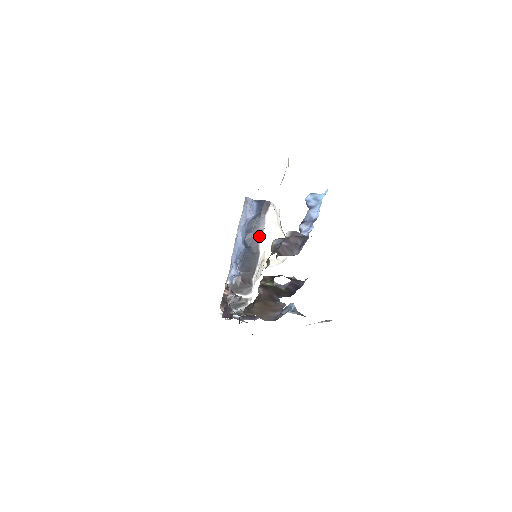
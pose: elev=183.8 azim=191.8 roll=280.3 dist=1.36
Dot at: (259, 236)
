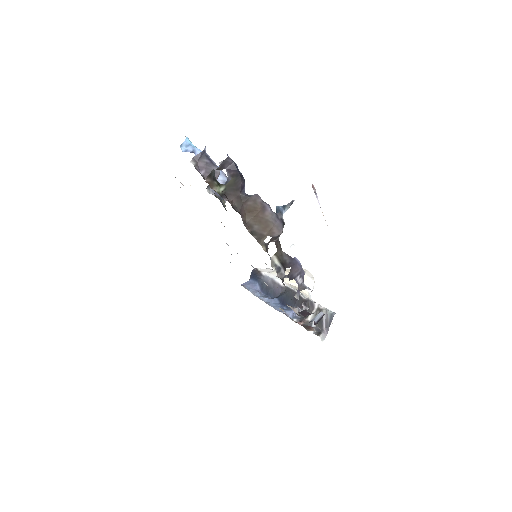
Dot at: (275, 284)
